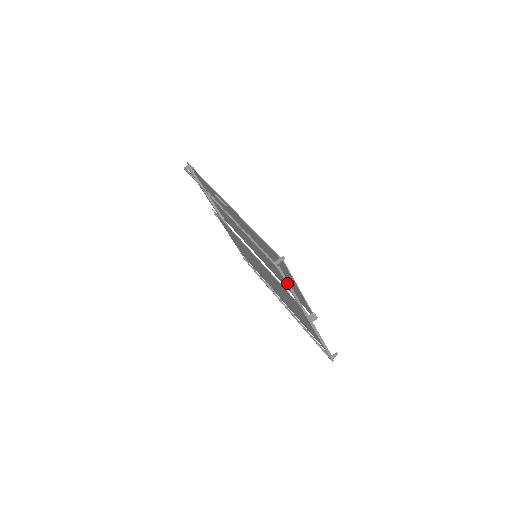
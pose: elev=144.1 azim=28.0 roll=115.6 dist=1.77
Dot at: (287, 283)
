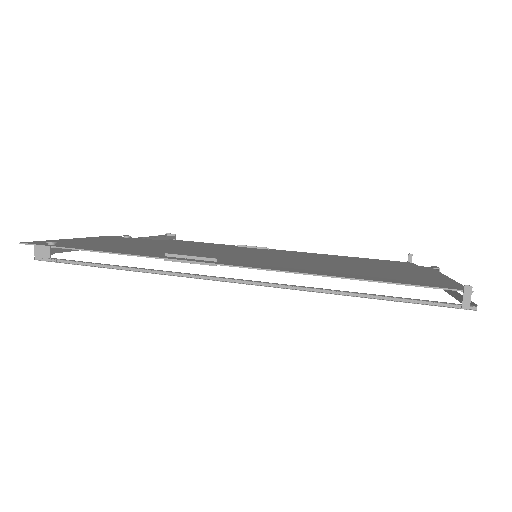
Dot at: occluded
